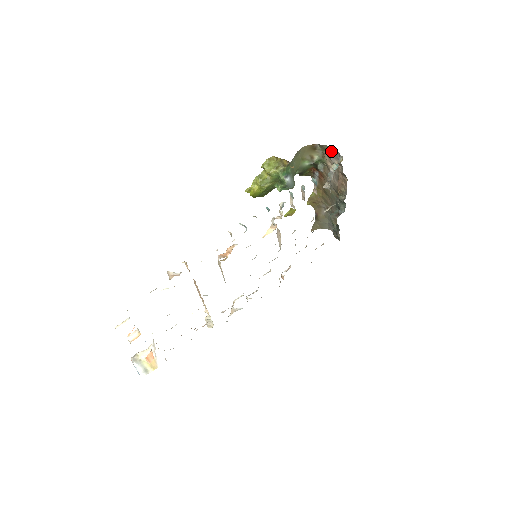
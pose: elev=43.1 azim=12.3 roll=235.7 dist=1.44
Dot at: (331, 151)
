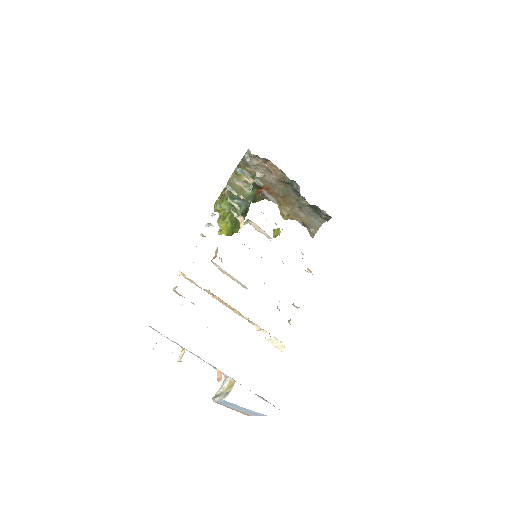
Dot at: (245, 160)
